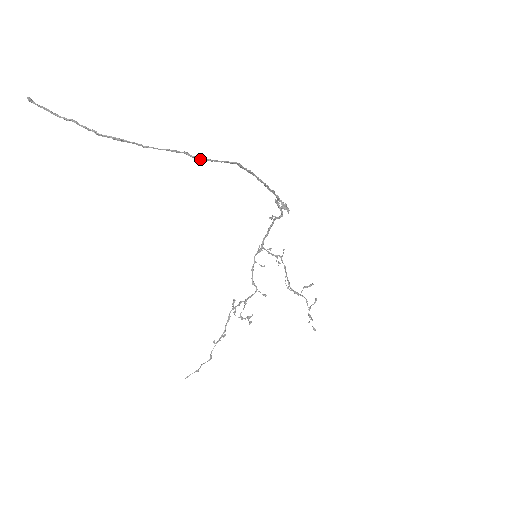
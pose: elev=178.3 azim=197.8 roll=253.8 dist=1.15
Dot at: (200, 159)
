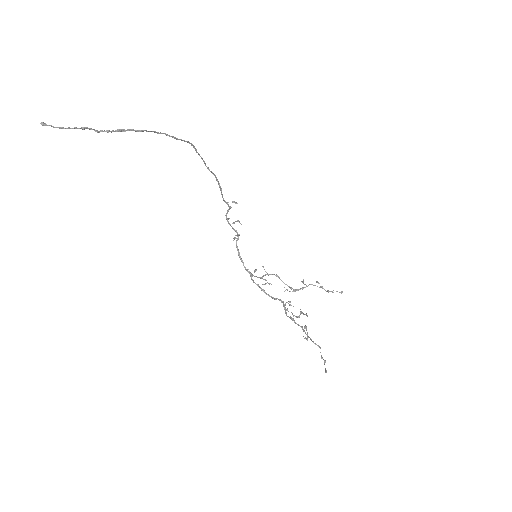
Dot at: (175, 138)
